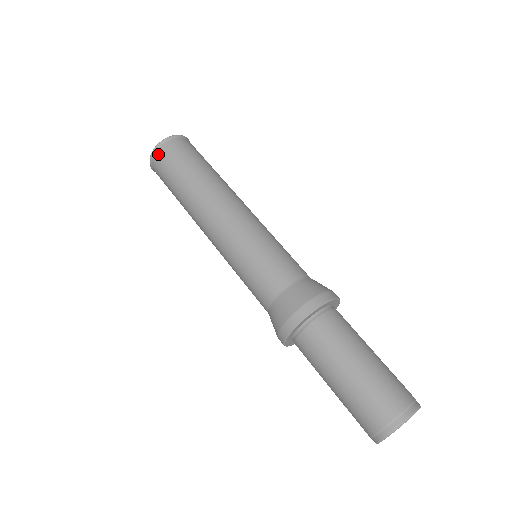
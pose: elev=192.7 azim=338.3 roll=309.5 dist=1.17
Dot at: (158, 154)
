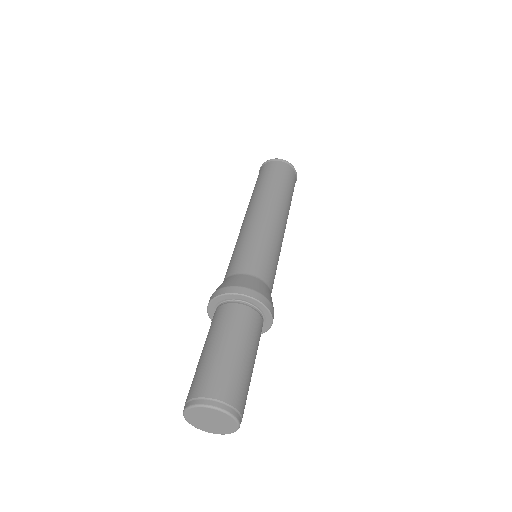
Dot at: (281, 163)
